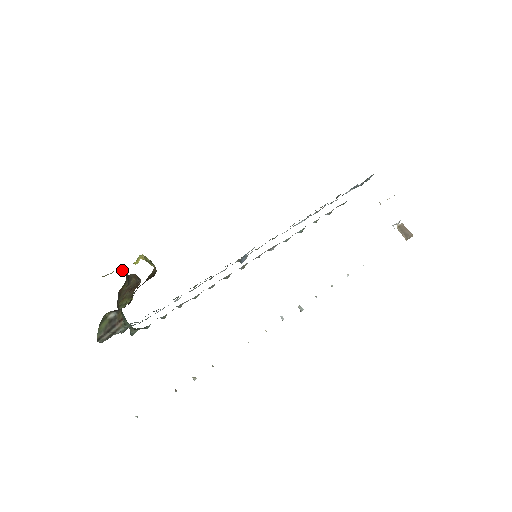
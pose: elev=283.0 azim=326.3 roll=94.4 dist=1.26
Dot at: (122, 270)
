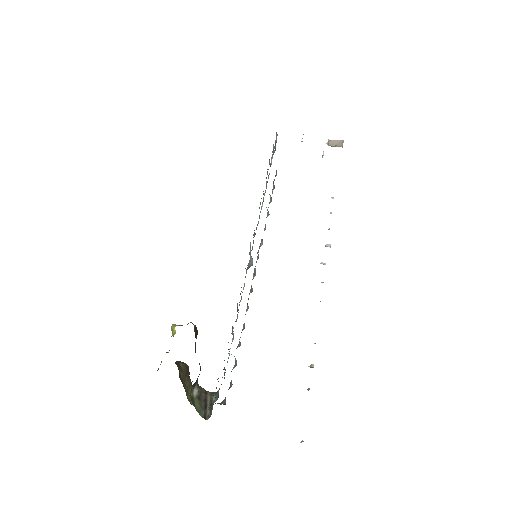
Dot at: (168, 352)
